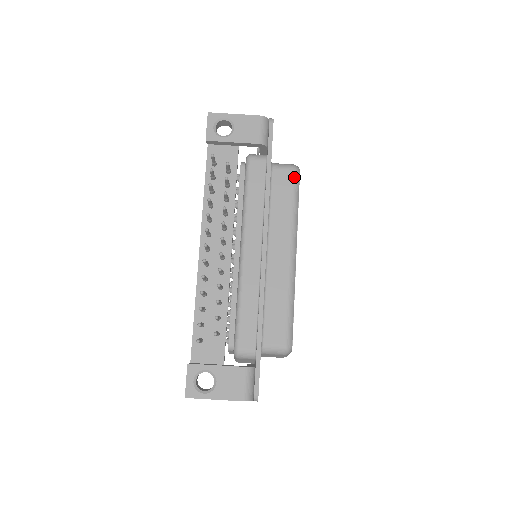
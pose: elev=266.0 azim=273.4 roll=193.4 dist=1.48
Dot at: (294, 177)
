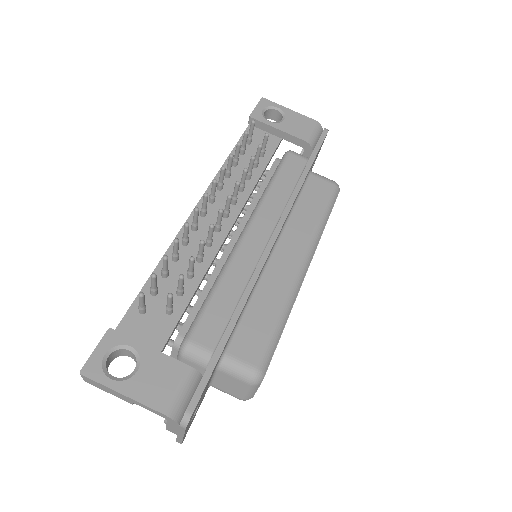
Dot at: (332, 190)
